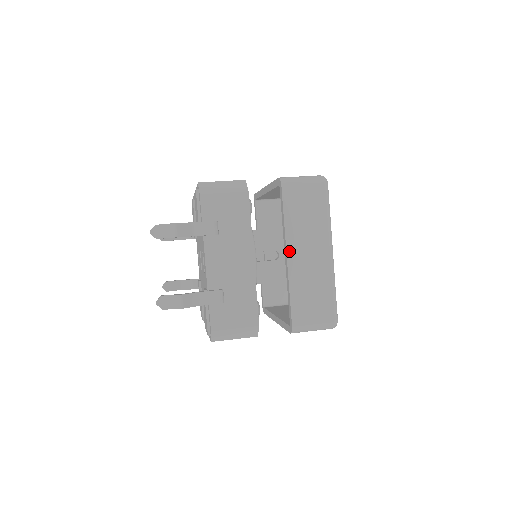
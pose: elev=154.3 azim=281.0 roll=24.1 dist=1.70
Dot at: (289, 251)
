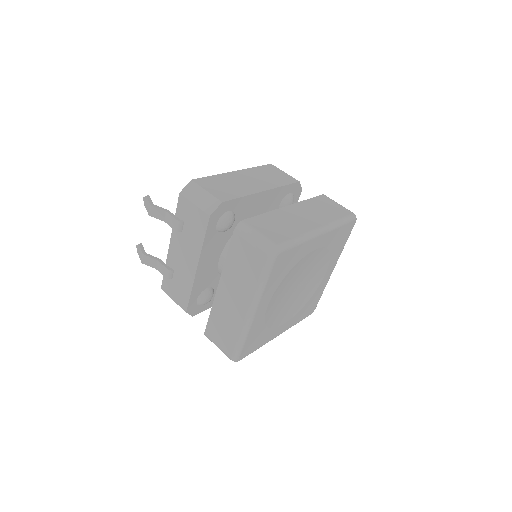
Dot at: (221, 284)
